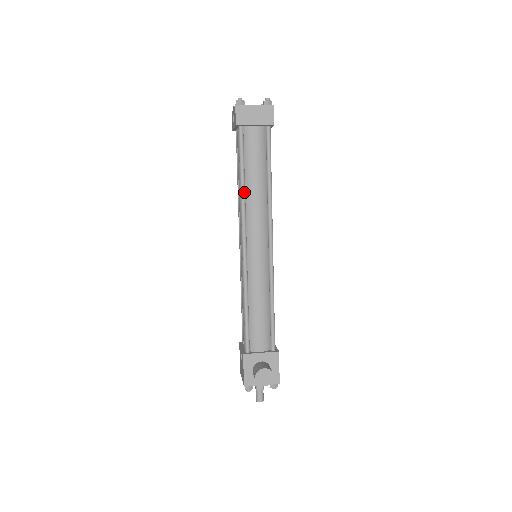
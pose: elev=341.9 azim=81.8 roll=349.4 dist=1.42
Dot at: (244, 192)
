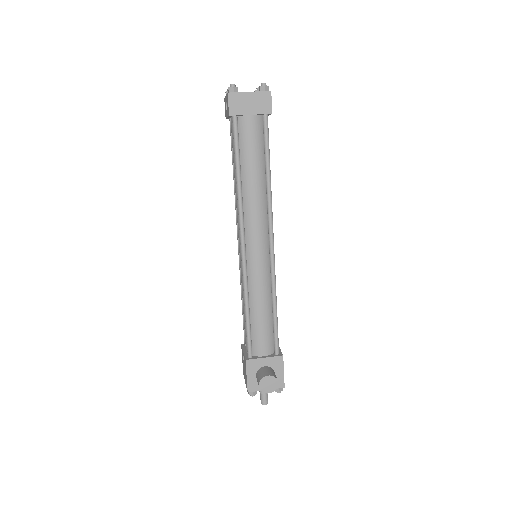
Dot at: (241, 189)
